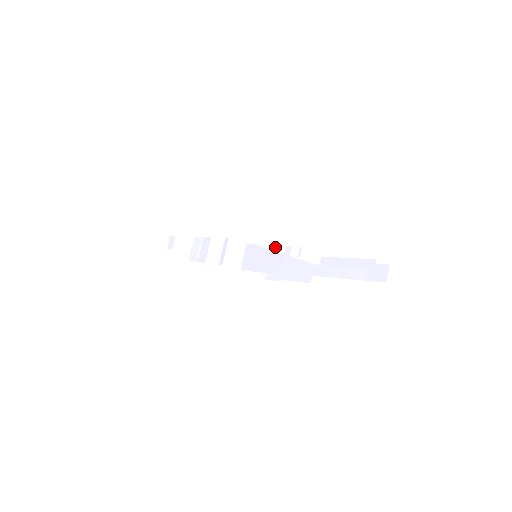
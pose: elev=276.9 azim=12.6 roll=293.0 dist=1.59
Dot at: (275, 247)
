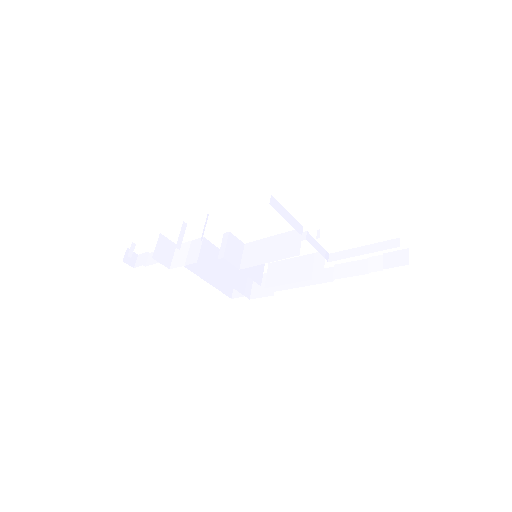
Dot at: (294, 225)
